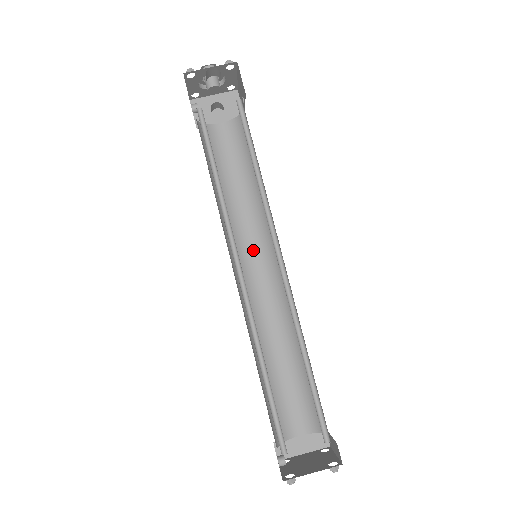
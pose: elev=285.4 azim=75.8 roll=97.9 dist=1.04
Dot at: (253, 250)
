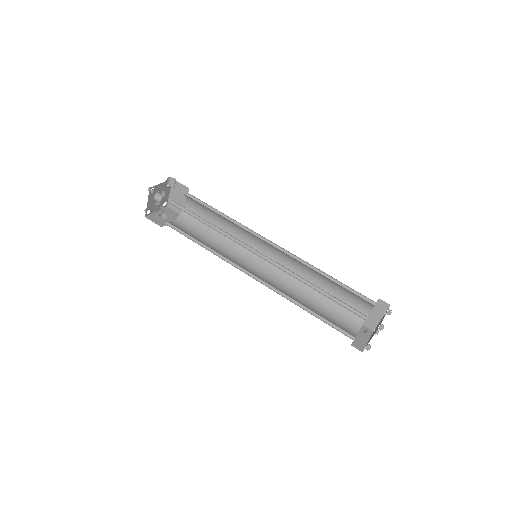
Dot at: (246, 265)
